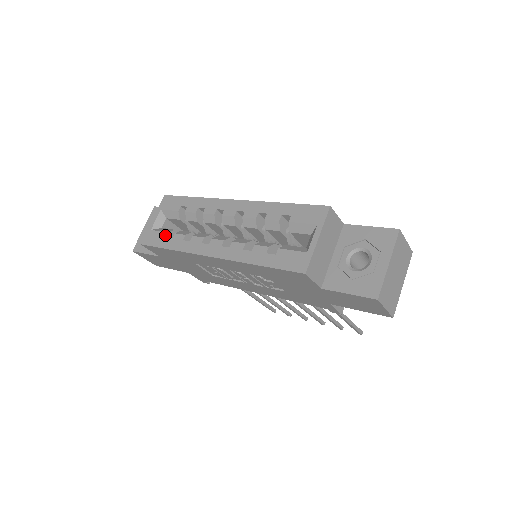
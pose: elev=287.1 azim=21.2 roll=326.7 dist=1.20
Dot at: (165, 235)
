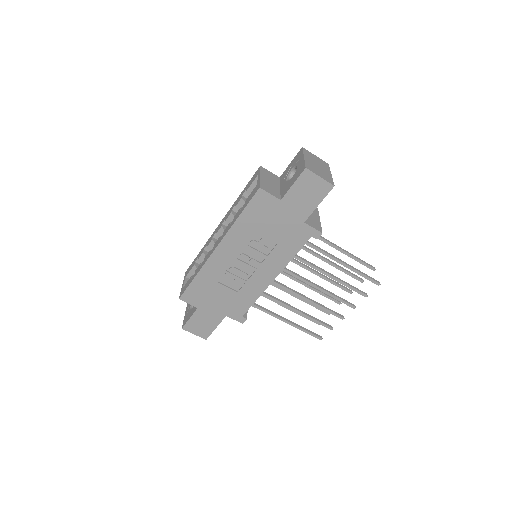
Dot at: (190, 278)
